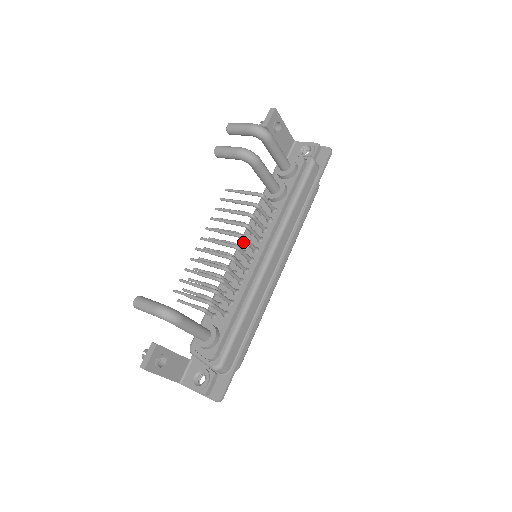
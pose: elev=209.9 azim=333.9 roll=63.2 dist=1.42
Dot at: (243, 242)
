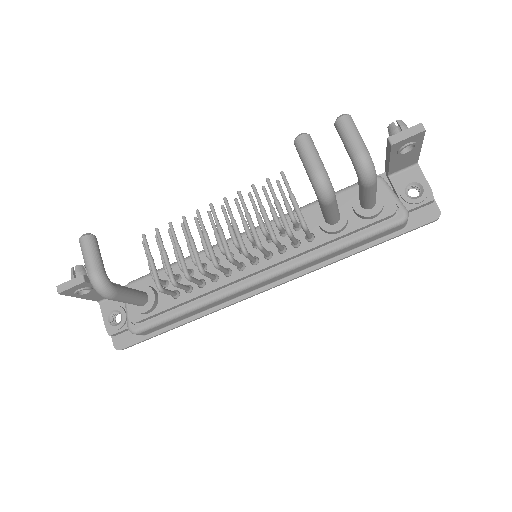
Dot at: occluded
